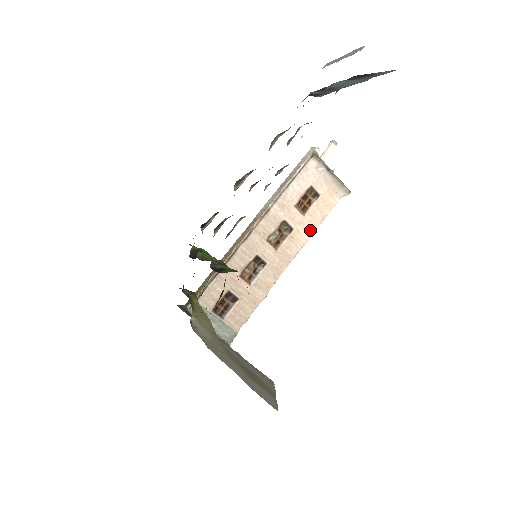
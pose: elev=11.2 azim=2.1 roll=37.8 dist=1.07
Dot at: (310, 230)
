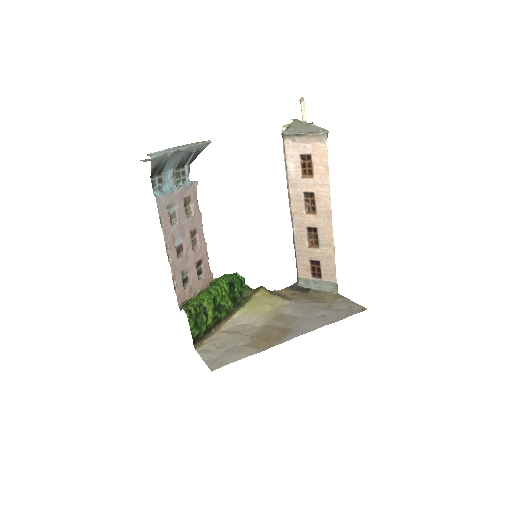
Dot at: (325, 183)
